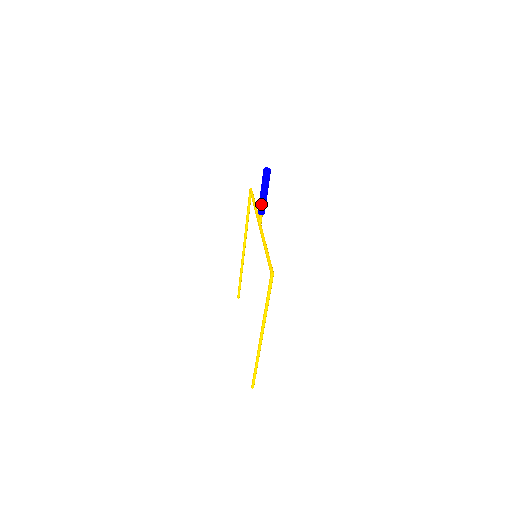
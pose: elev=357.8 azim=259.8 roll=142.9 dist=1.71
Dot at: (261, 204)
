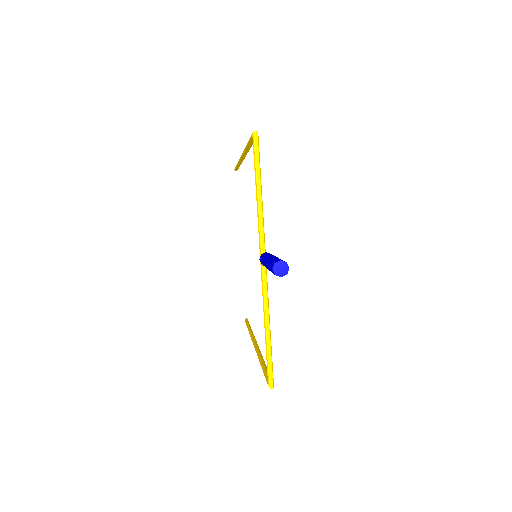
Dot at: occluded
